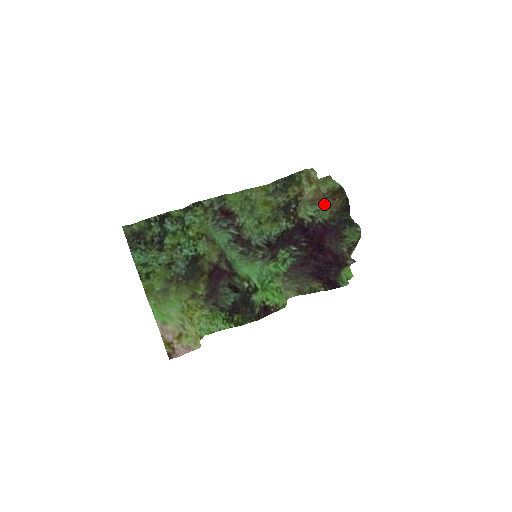
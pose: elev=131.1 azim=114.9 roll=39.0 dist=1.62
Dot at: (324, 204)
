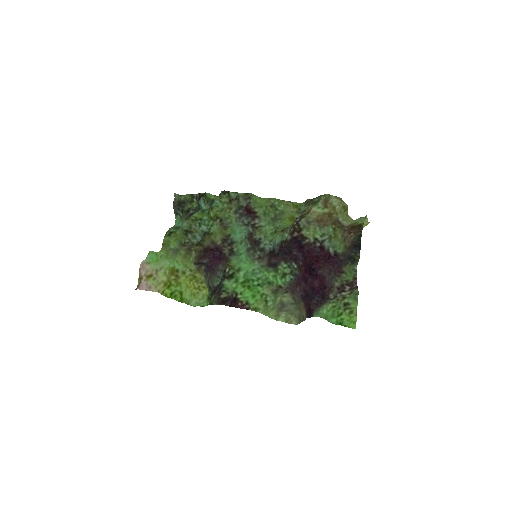
Dot at: (340, 235)
